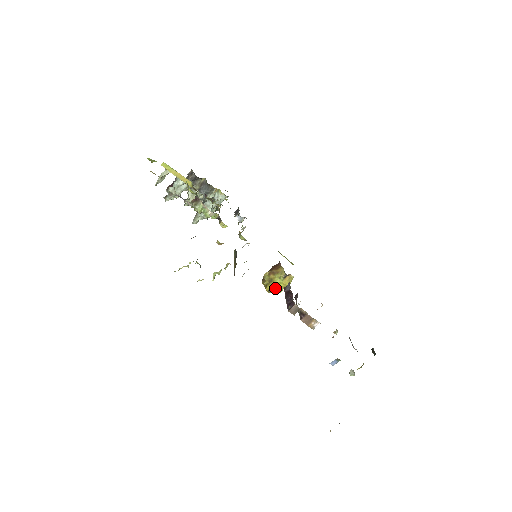
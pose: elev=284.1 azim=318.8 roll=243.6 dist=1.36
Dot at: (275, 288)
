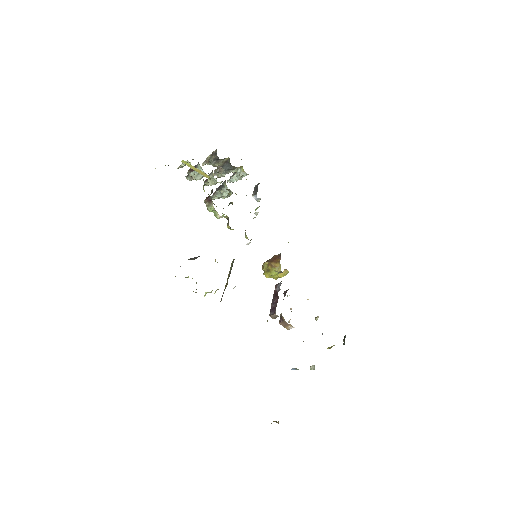
Dot at: (271, 276)
